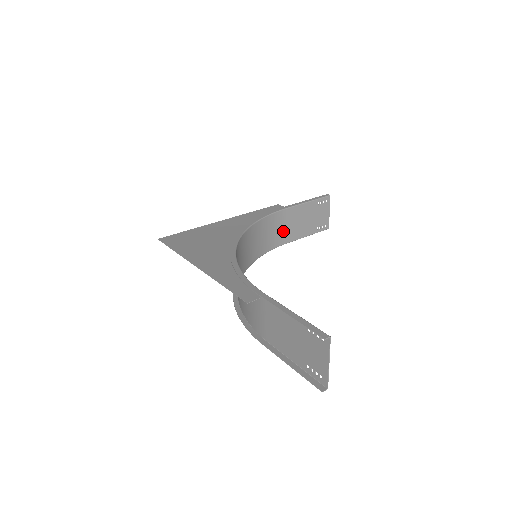
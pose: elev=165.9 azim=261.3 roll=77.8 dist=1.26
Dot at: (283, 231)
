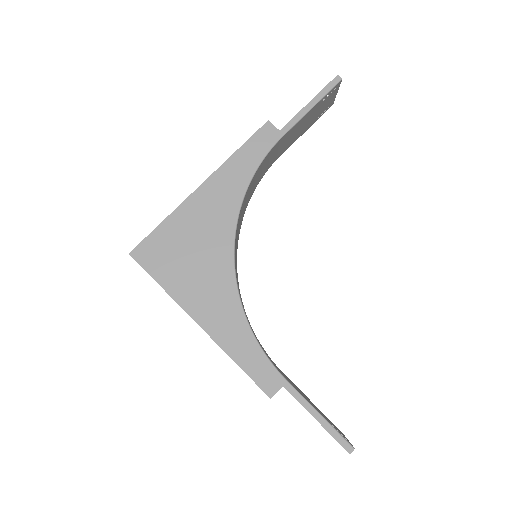
Dot at: (276, 153)
